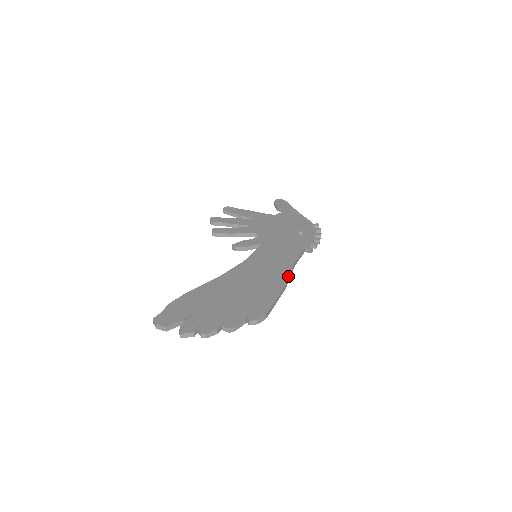
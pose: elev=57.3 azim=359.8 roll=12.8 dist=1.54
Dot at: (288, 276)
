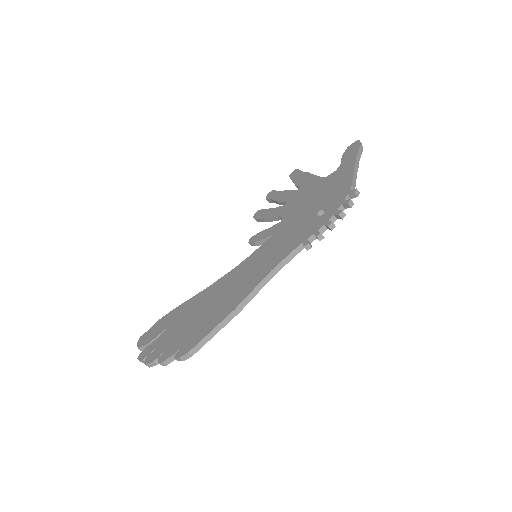
Dot at: (247, 295)
